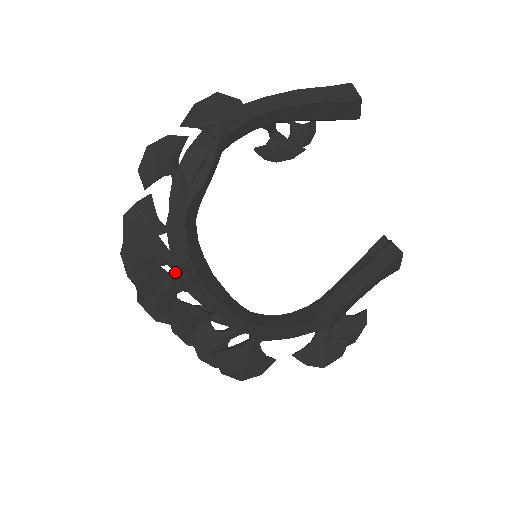
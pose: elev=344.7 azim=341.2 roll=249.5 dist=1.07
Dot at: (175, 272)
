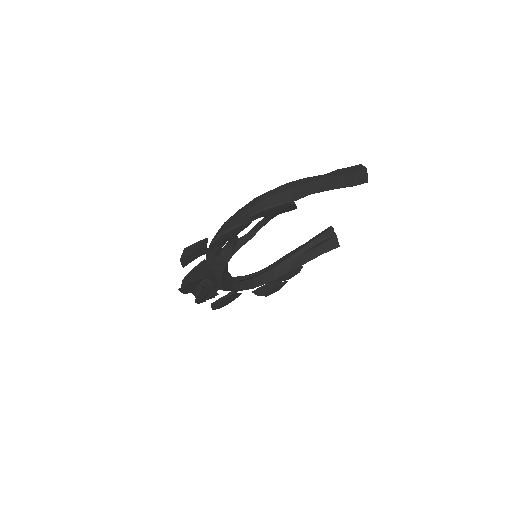
Dot at: (209, 279)
